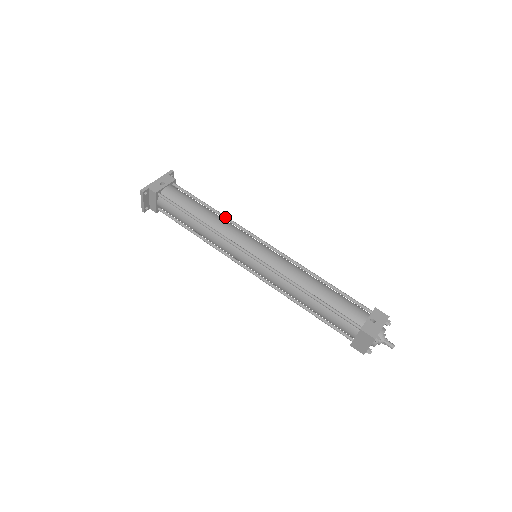
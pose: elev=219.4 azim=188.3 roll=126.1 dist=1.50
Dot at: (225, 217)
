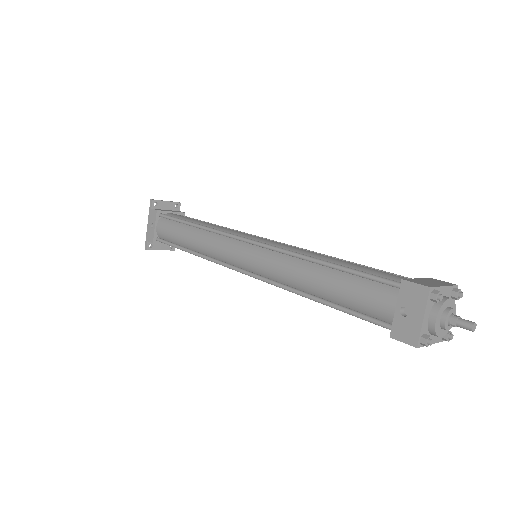
Dot at: (204, 229)
